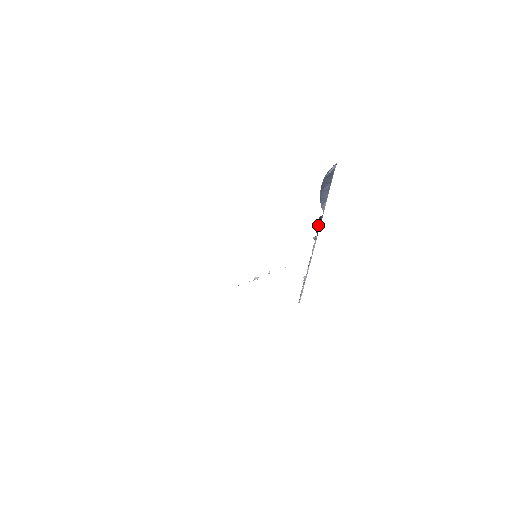
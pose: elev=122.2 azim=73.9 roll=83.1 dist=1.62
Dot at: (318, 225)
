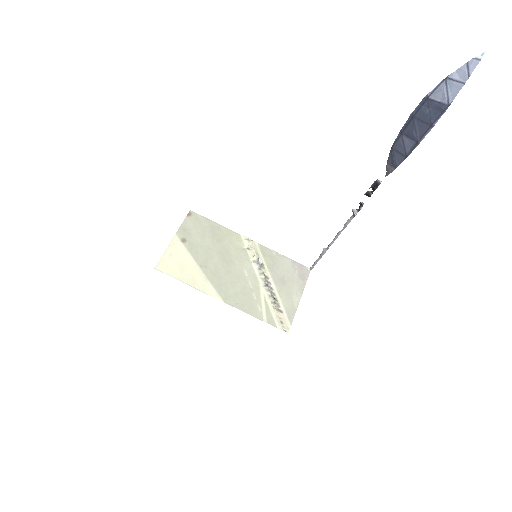
Dot at: (366, 195)
